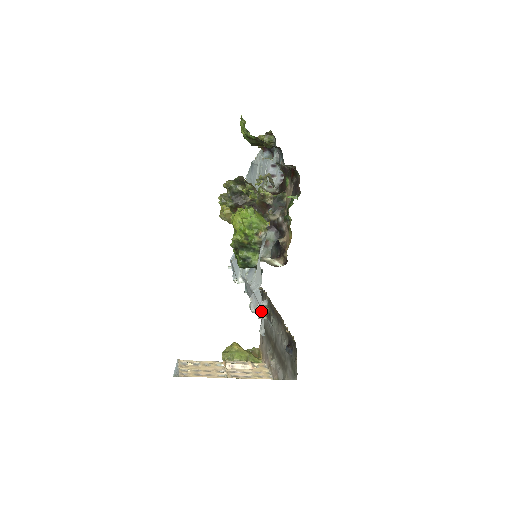
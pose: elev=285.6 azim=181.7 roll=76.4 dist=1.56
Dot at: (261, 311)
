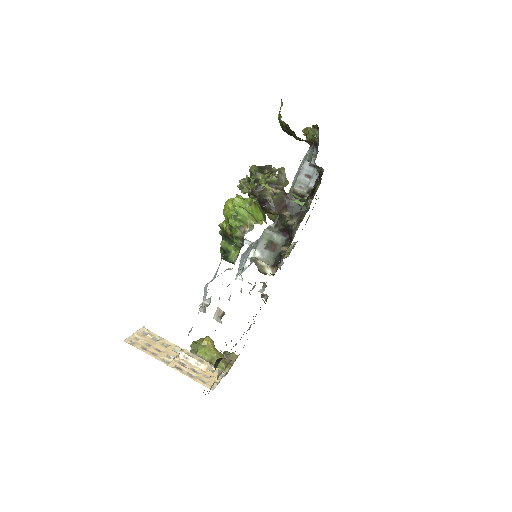
Dot at: (204, 309)
